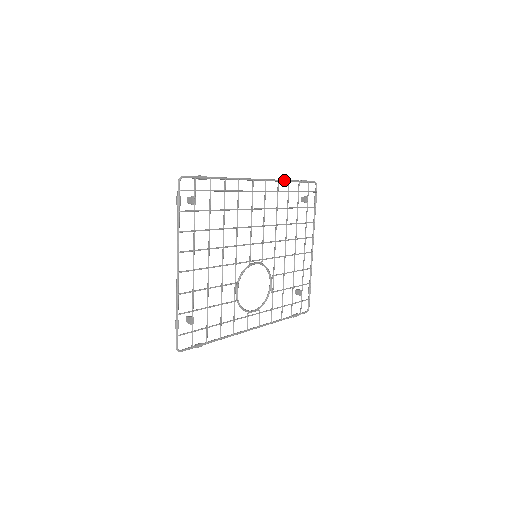
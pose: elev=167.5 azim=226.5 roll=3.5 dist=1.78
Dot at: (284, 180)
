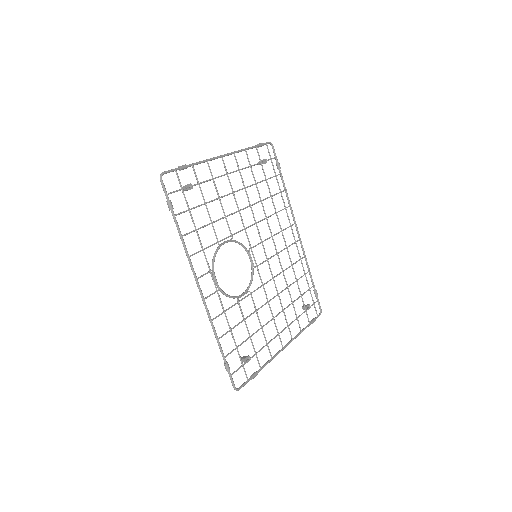
Dot at: occluded
